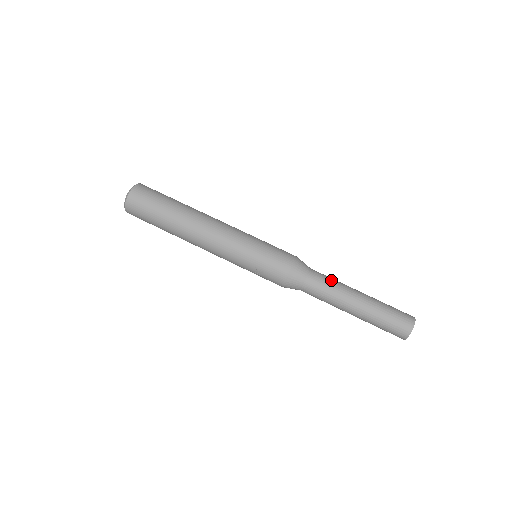
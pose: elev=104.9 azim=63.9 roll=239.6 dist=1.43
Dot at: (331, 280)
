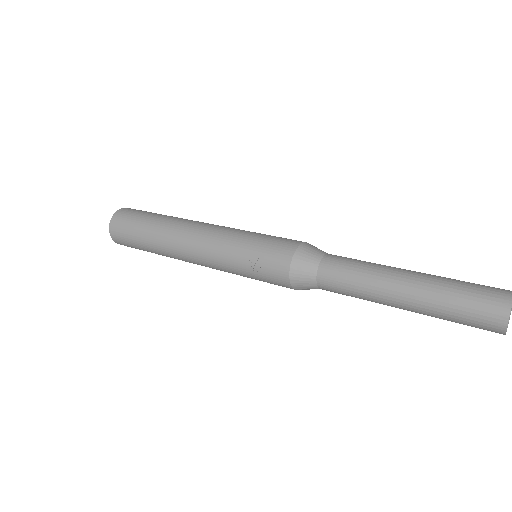
Dot at: (359, 260)
